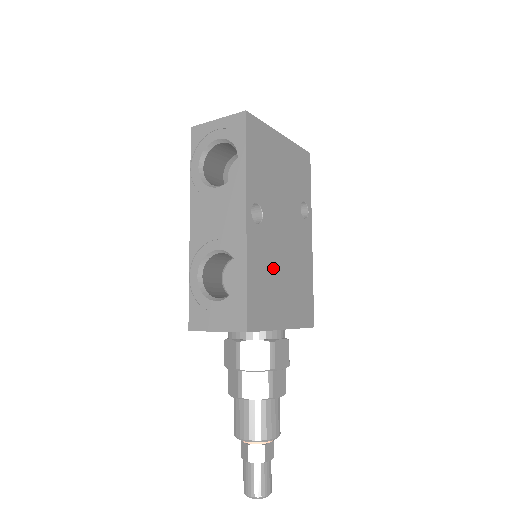
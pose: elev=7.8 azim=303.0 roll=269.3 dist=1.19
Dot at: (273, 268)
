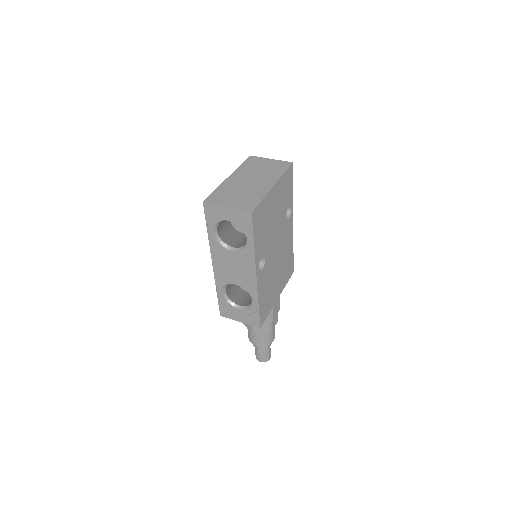
Dot at: (271, 278)
